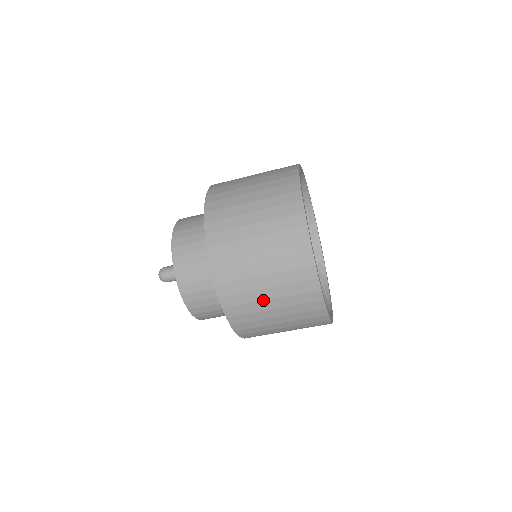
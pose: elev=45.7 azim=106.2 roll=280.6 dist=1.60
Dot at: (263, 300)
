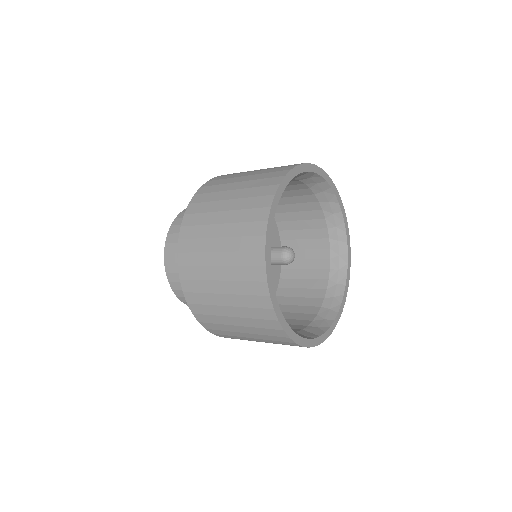
Dot at: (252, 340)
